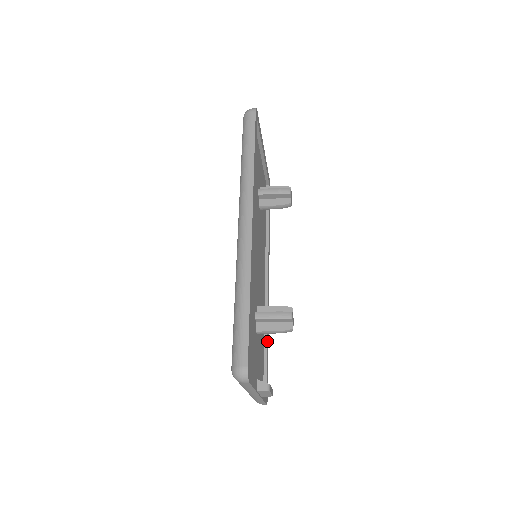
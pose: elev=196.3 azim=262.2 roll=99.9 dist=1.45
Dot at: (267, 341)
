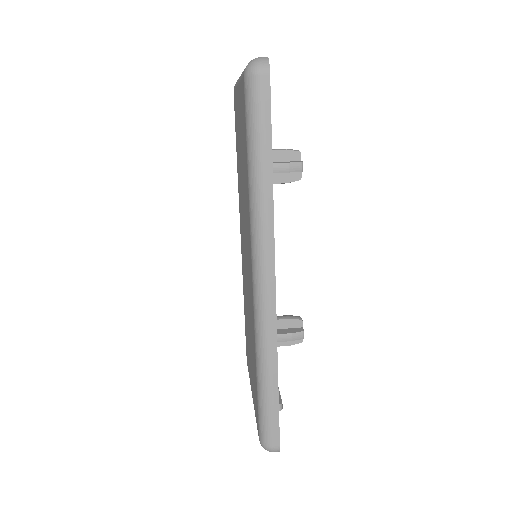
Dot at: occluded
